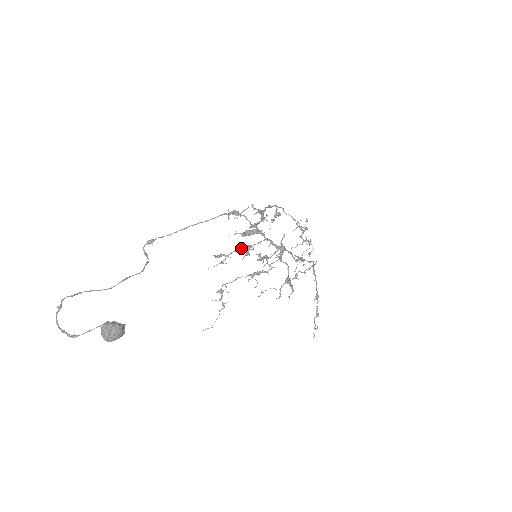
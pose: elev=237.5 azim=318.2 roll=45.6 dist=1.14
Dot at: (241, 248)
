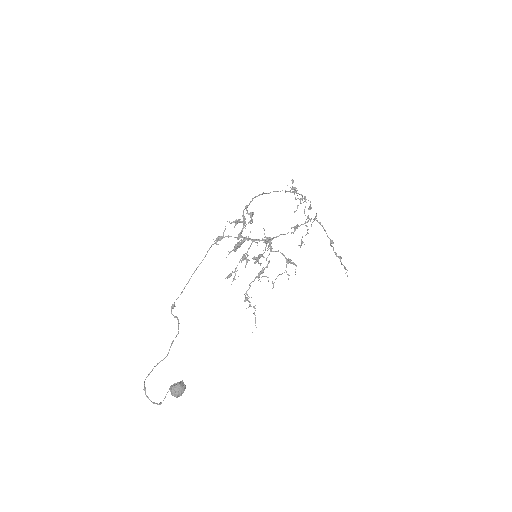
Dot at: (240, 260)
